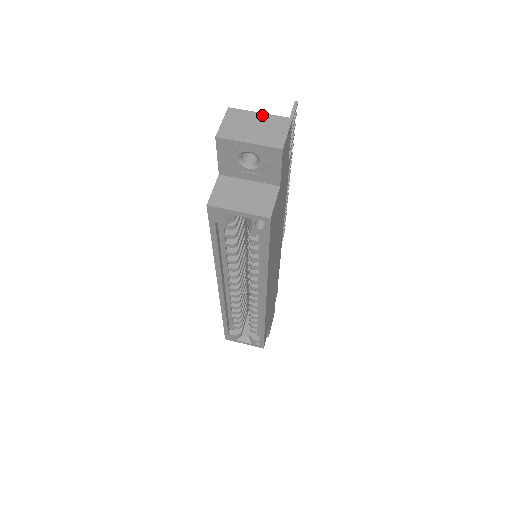
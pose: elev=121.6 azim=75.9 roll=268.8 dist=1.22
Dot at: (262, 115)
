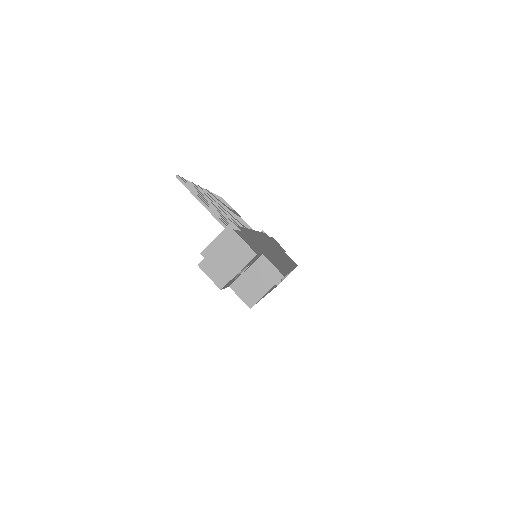
Dot at: (218, 248)
